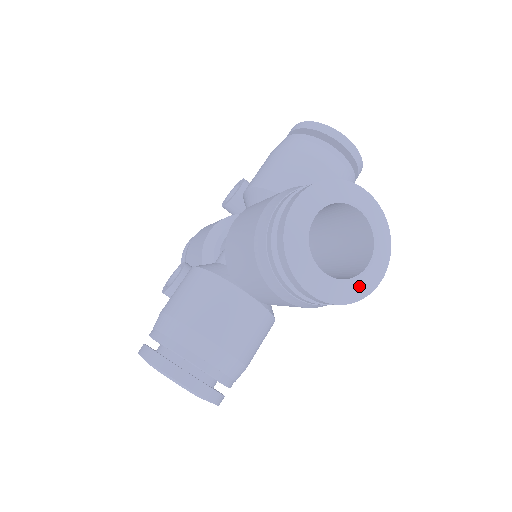
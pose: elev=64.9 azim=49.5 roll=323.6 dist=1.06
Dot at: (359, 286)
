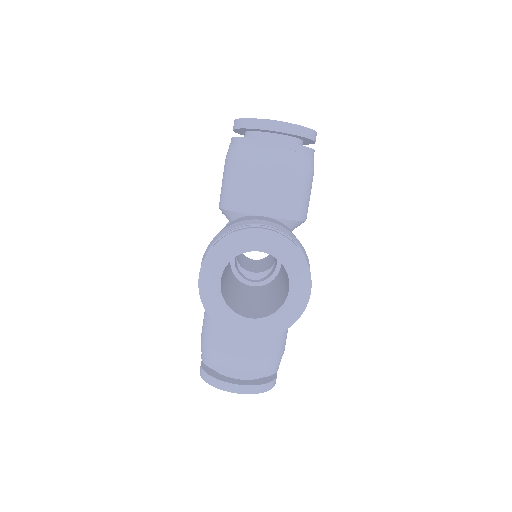
Dot at: (288, 312)
